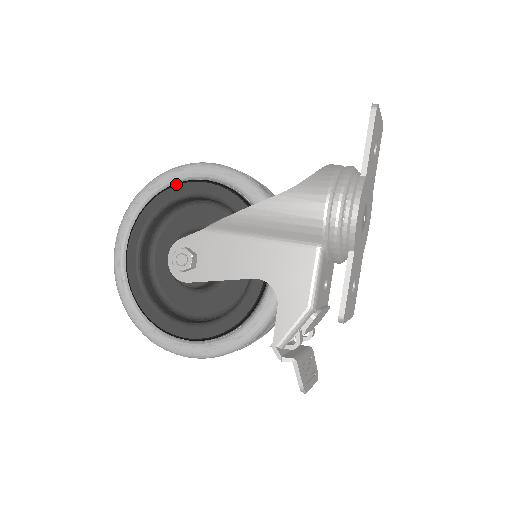
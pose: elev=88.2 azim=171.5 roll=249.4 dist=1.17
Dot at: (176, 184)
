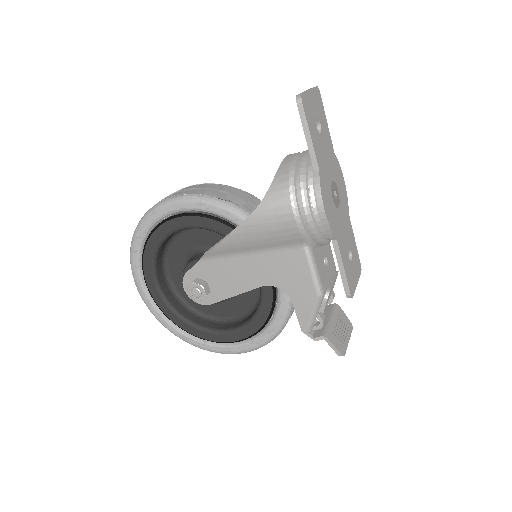
Dot at: (158, 226)
